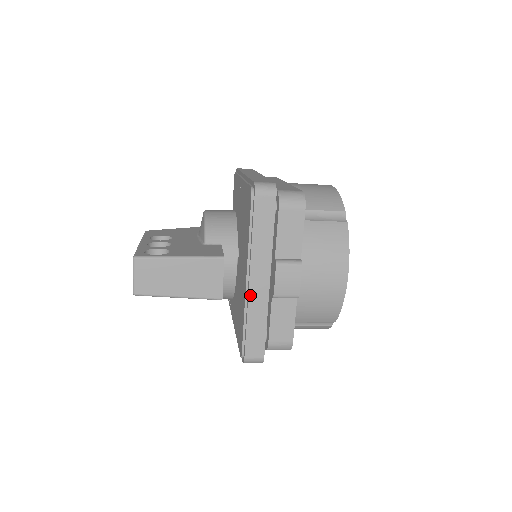
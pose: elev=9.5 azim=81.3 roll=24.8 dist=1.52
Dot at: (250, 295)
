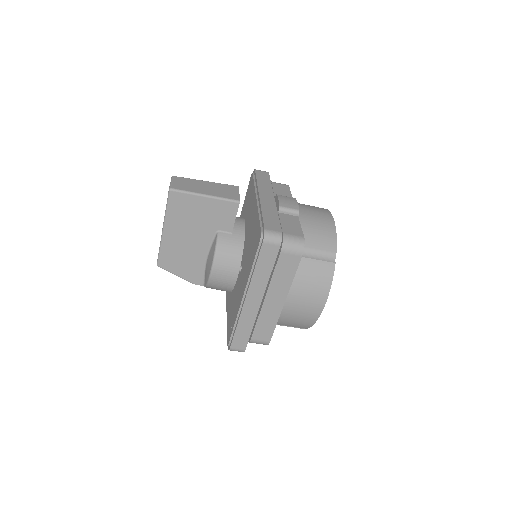
Dot at: (261, 201)
